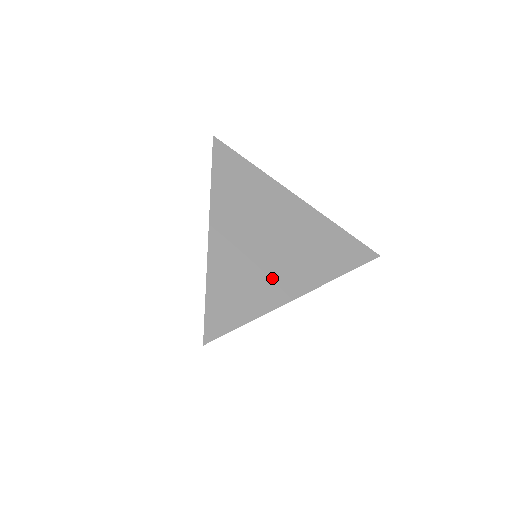
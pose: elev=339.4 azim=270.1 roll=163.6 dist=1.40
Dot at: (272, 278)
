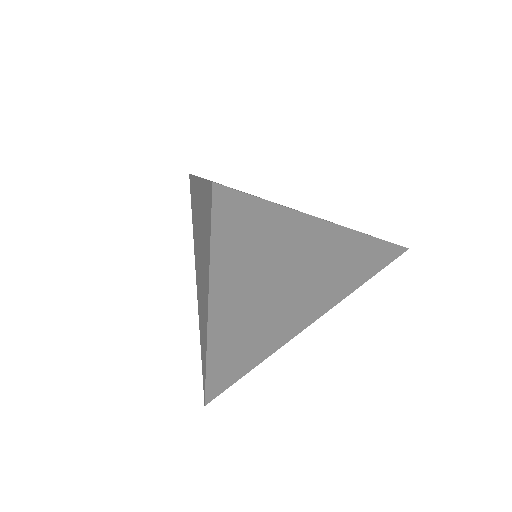
Dot at: occluded
